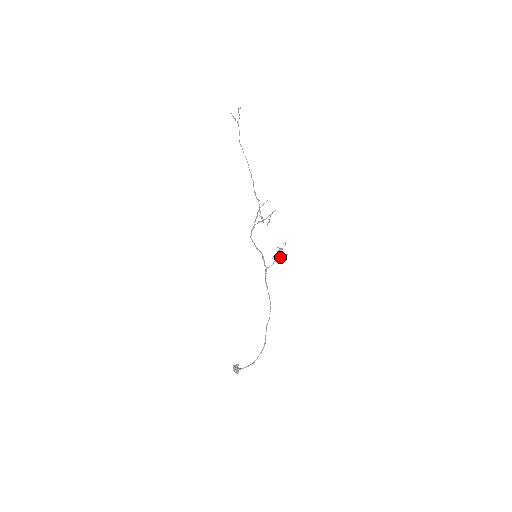
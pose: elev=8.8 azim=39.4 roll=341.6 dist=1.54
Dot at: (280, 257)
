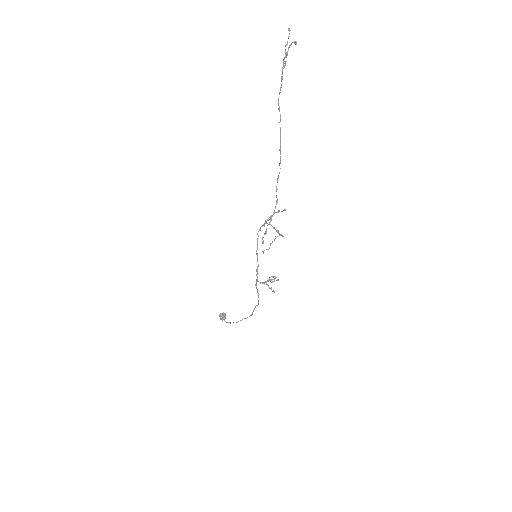
Dot at: occluded
